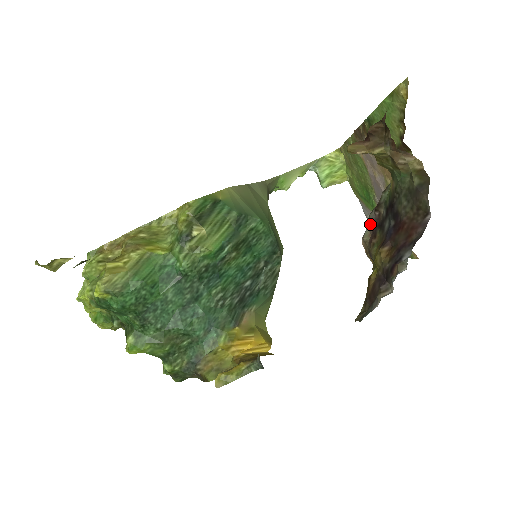
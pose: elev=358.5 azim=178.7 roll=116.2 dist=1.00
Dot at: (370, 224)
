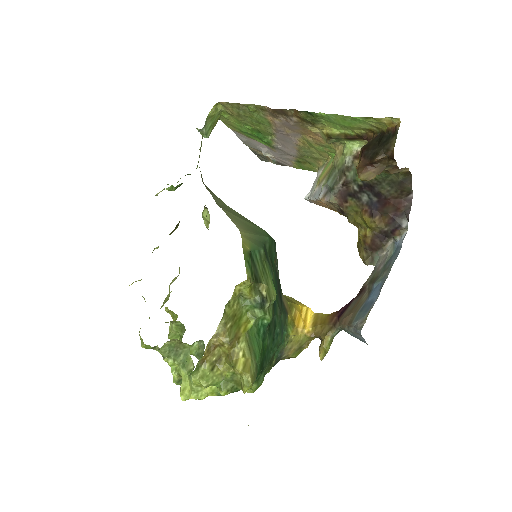
Dot at: (336, 193)
